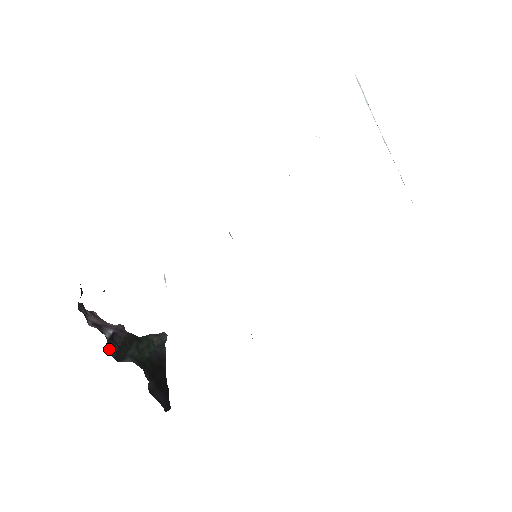
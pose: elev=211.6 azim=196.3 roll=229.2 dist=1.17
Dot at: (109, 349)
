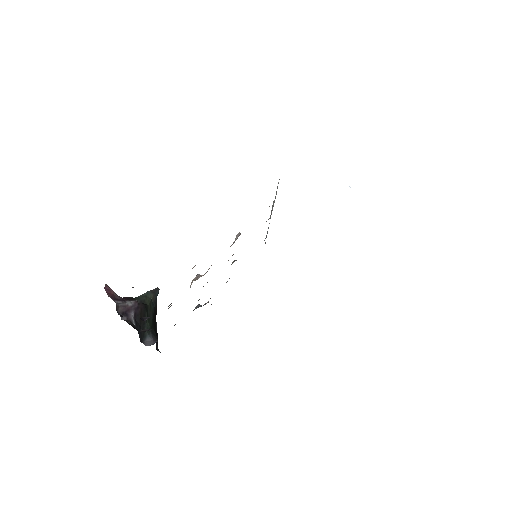
Dot at: (139, 337)
